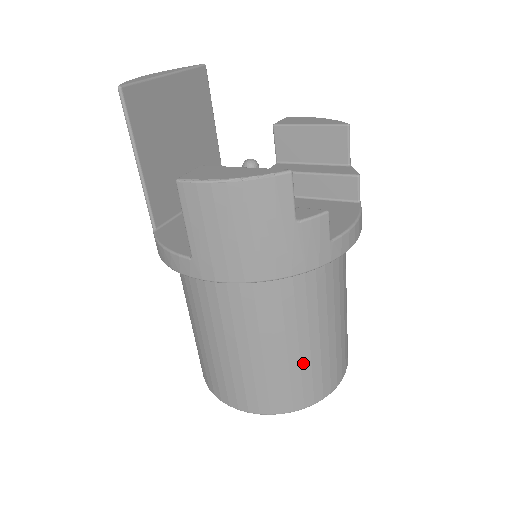
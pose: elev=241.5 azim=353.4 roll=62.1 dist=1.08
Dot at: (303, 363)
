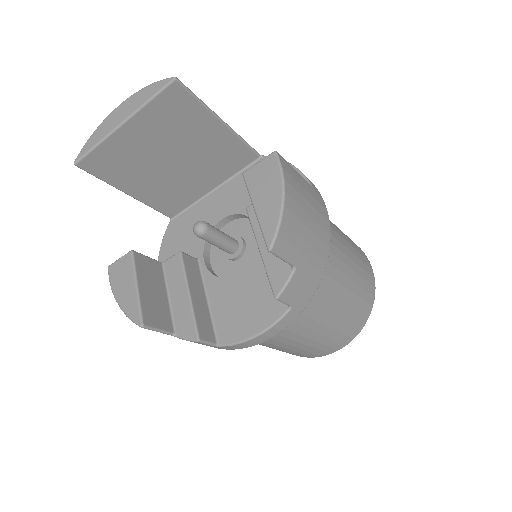
Dot at: occluded
